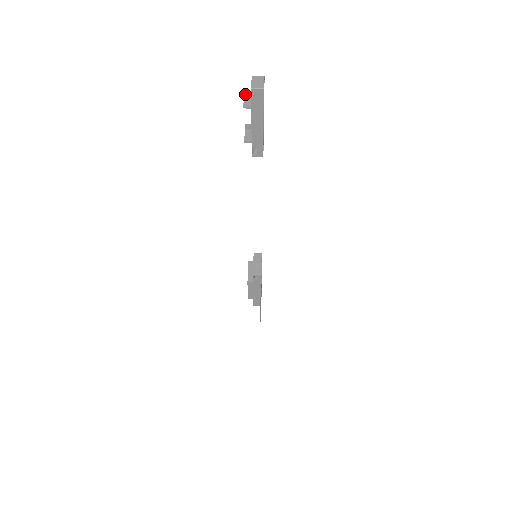
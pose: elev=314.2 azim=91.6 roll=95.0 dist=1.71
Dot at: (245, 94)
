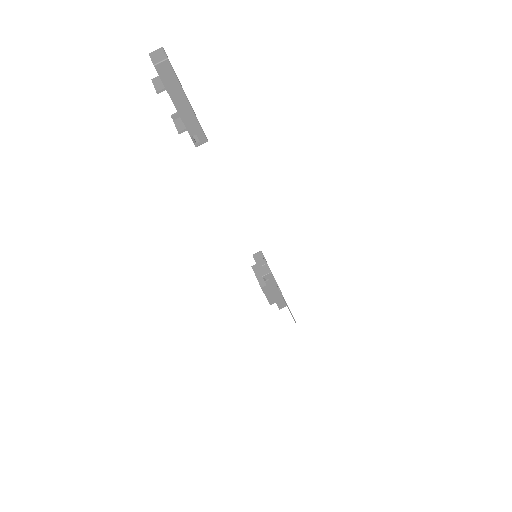
Dot at: (152, 79)
